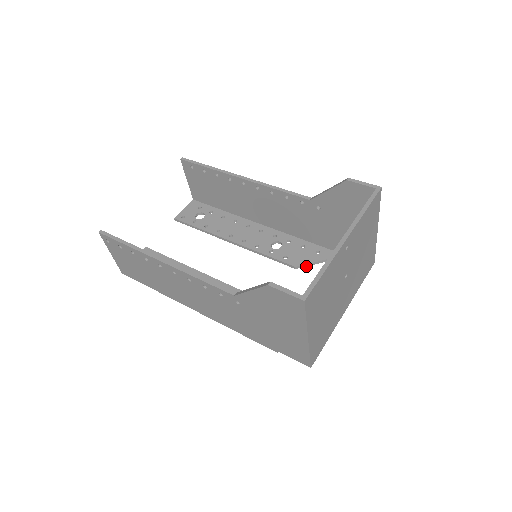
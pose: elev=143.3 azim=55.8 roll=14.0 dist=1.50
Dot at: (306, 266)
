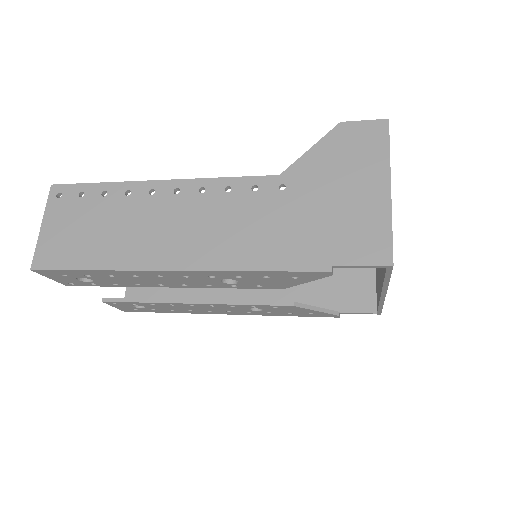
Dot at: (305, 308)
